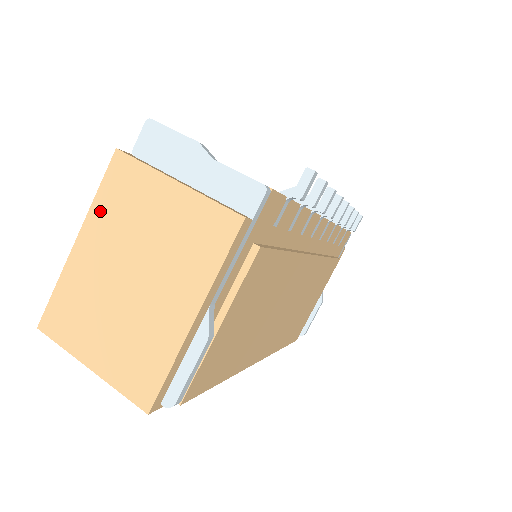
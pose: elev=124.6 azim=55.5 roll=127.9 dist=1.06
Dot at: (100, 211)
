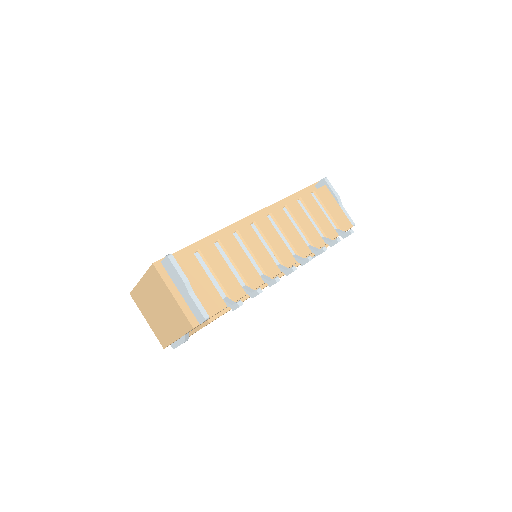
Dot at: (148, 279)
